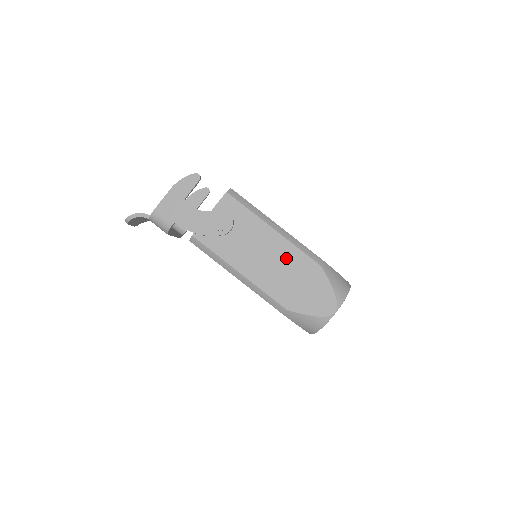
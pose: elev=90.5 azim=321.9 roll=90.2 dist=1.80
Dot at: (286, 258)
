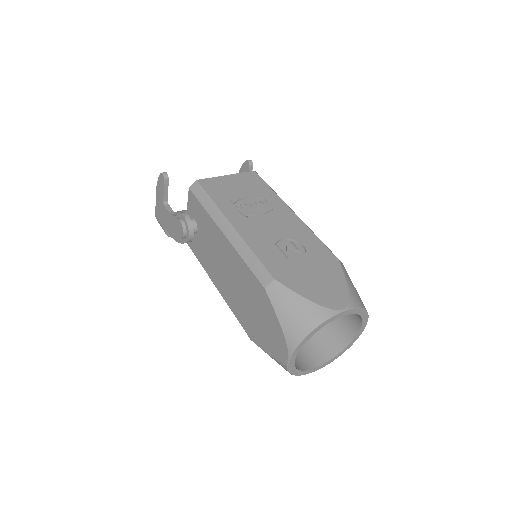
Dot at: (238, 272)
